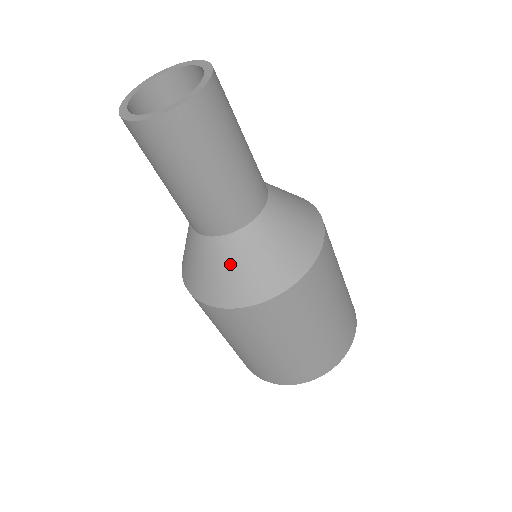
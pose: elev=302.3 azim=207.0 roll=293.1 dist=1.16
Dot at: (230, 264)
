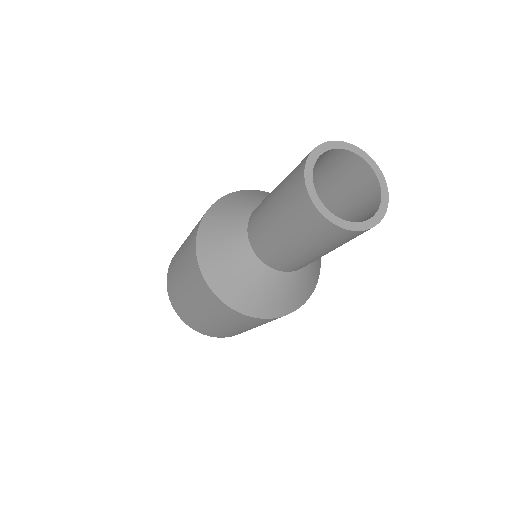
Dot at: (310, 277)
